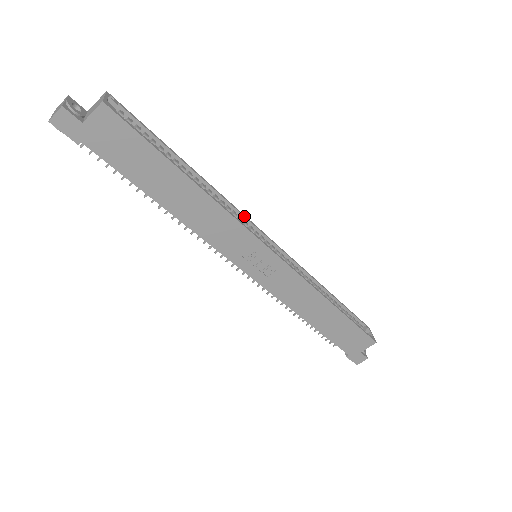
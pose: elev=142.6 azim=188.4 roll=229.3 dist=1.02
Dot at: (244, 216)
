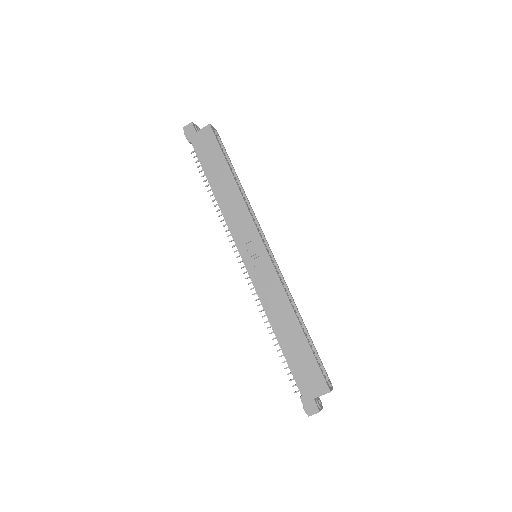
Dot at: (259, 225)
